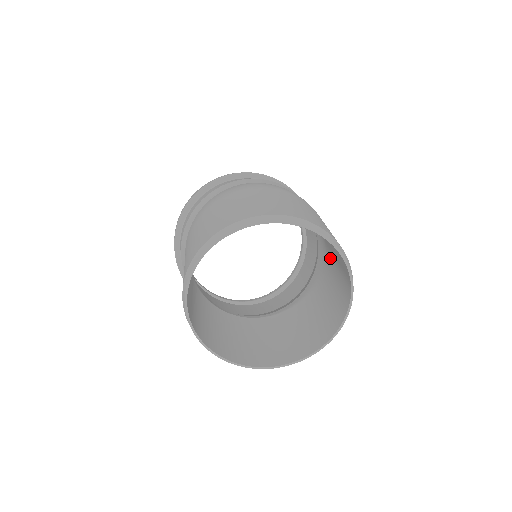
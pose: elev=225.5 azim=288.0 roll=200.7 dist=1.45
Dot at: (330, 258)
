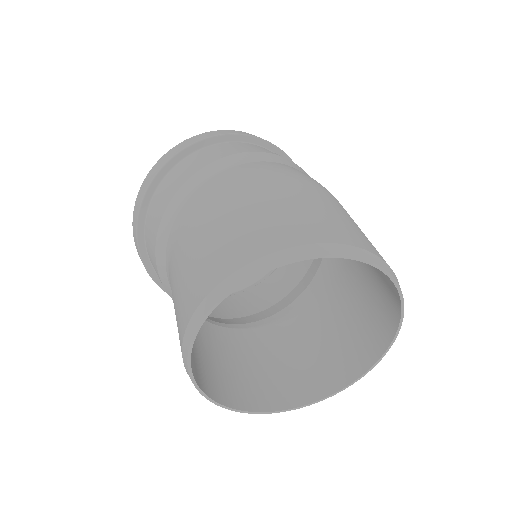
Dot at: (347, 287)
